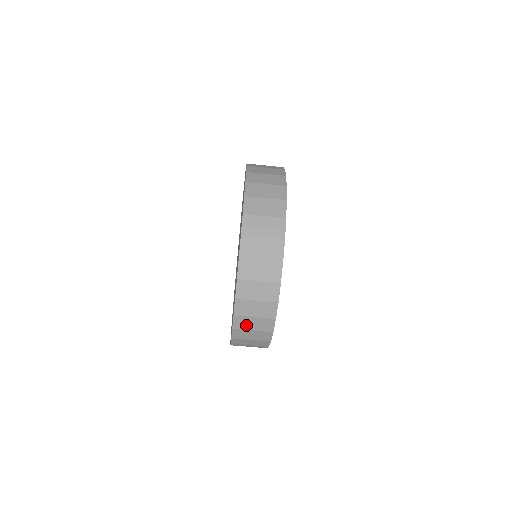
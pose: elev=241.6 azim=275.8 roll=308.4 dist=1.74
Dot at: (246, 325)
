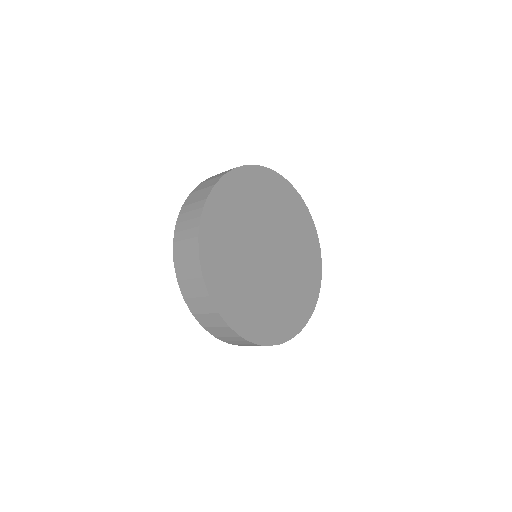
Dot at: occluded
